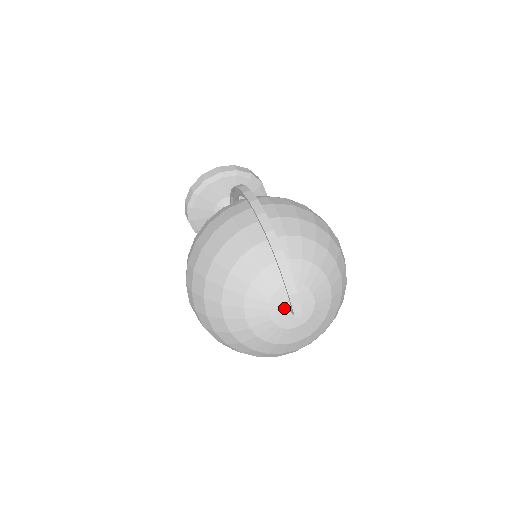
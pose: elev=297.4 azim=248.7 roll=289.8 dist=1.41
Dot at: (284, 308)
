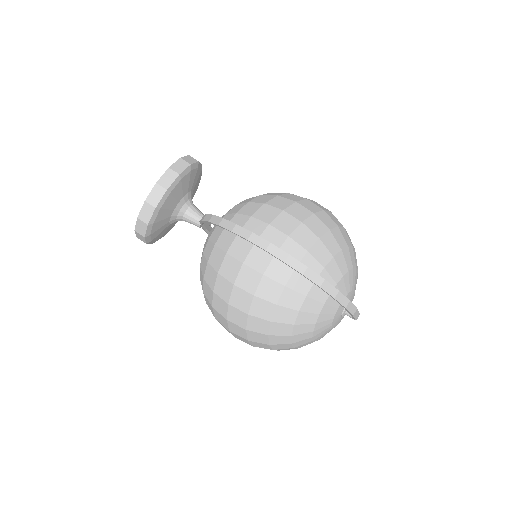
Dot at: (341, 316)
